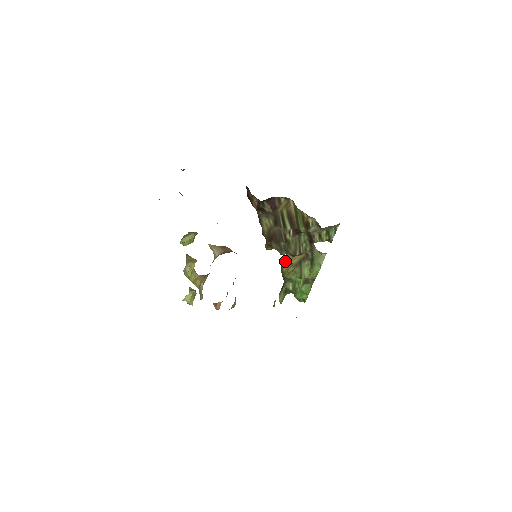
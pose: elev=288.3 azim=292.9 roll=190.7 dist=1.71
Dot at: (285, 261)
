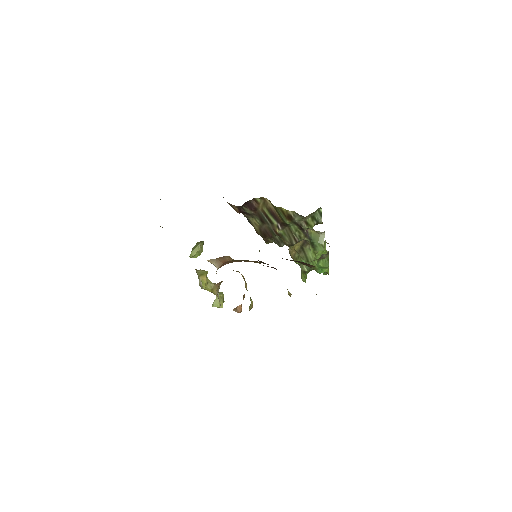
Dot at: (289, 248)
